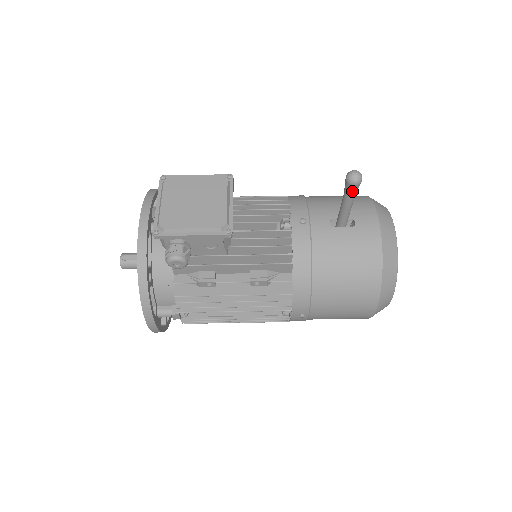
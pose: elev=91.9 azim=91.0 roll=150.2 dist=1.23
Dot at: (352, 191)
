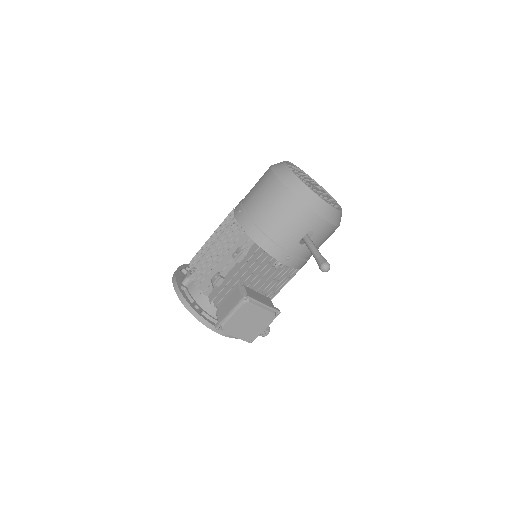
Dot at: occluded
